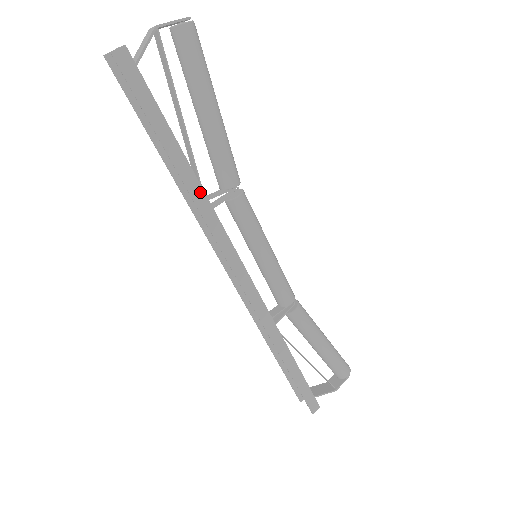
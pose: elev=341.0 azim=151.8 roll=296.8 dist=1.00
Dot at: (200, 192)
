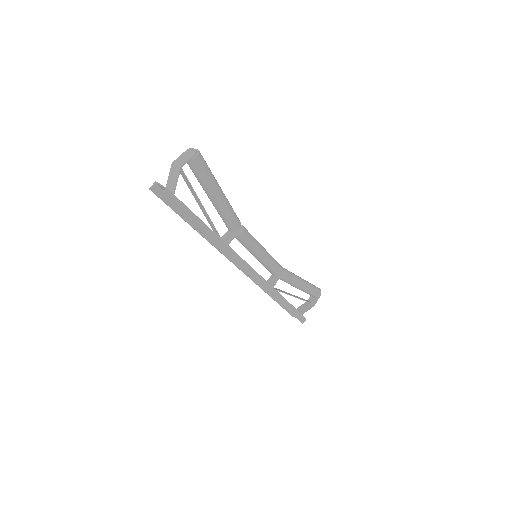
Dot at: (221, 242)
